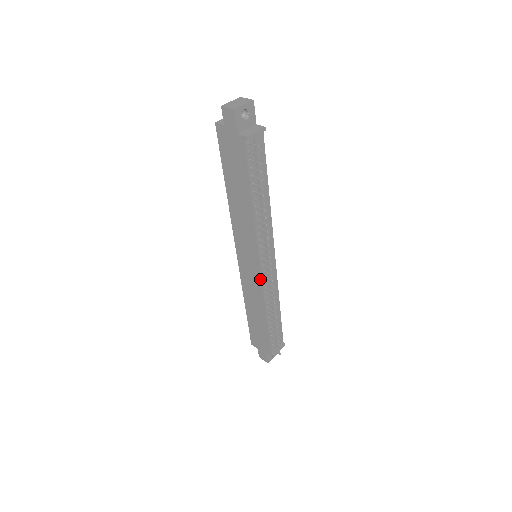
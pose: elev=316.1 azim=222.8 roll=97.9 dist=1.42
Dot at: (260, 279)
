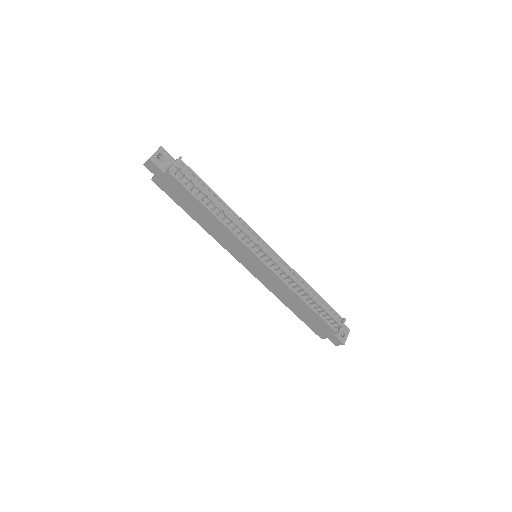
Dot at: (269, 270)
